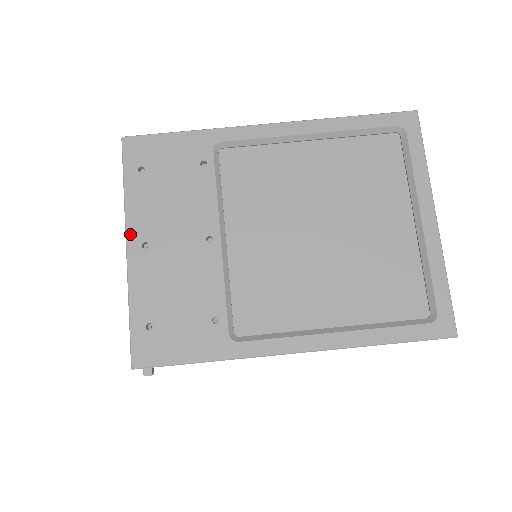
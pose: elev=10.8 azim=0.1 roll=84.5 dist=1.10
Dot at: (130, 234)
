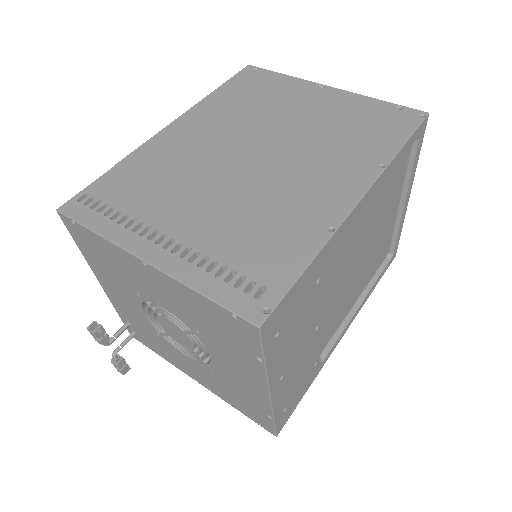
Dot at: (272, 385)
